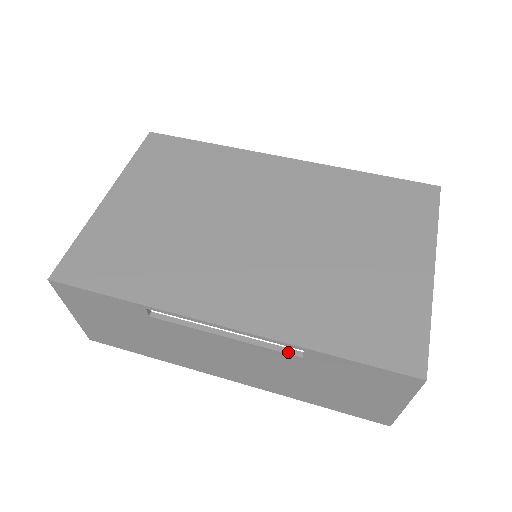
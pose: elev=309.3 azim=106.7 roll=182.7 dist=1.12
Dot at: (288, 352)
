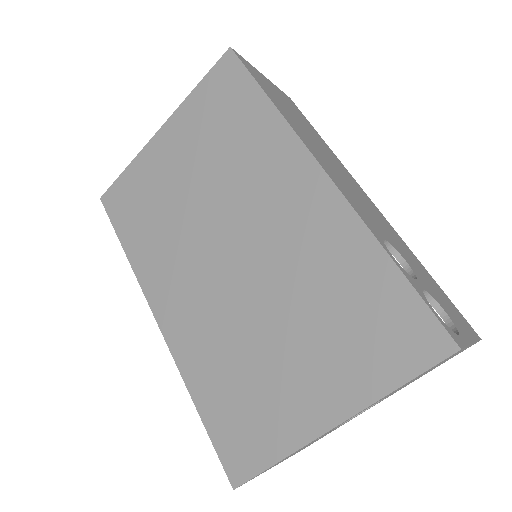
Dot at: occluded
